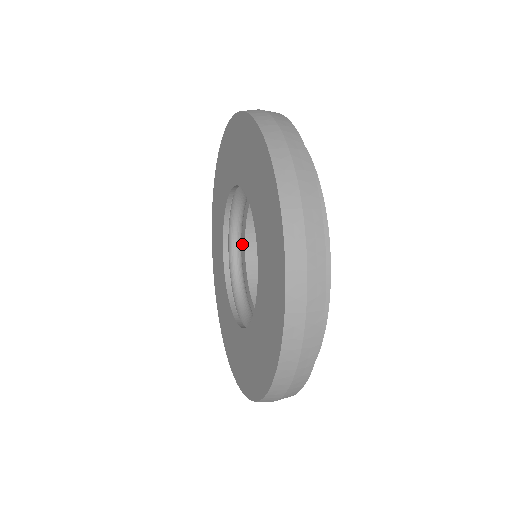
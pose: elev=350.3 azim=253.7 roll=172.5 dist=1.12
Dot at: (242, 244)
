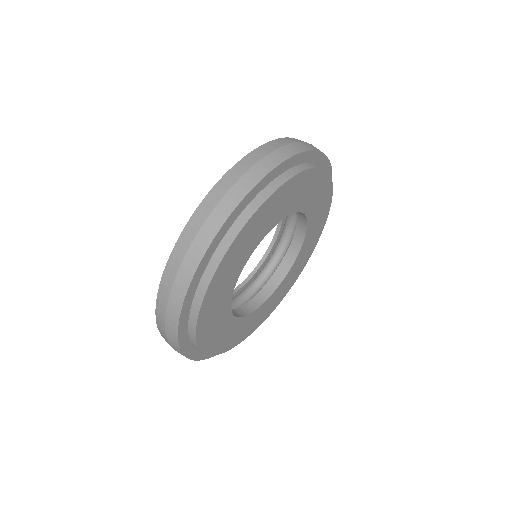
Dot at: occluded
